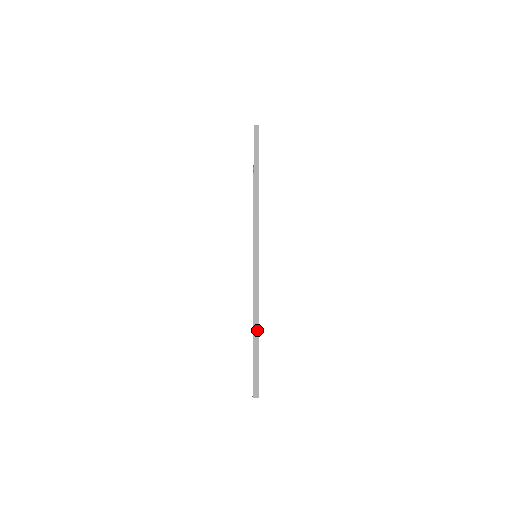
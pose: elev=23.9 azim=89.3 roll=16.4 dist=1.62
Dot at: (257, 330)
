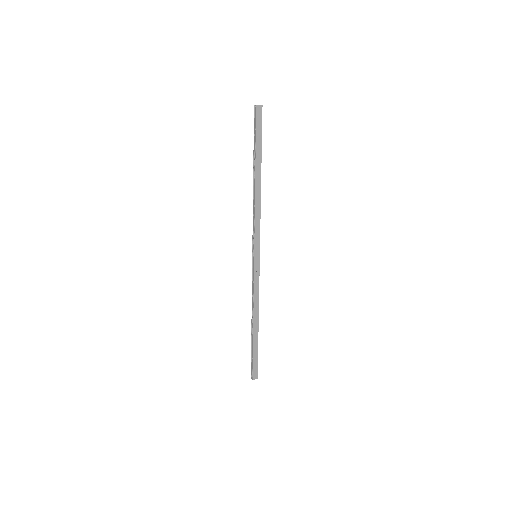
Dot at: (257, 325)
